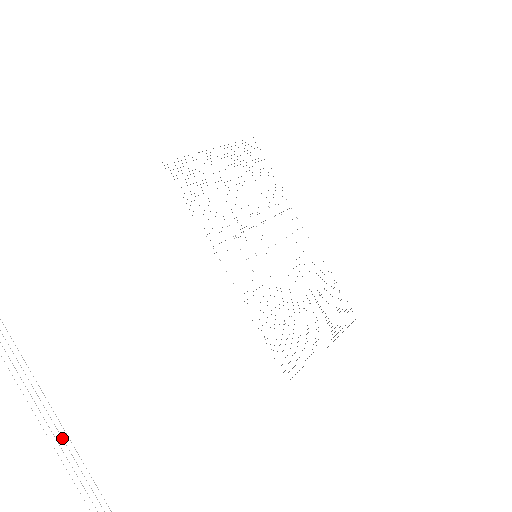
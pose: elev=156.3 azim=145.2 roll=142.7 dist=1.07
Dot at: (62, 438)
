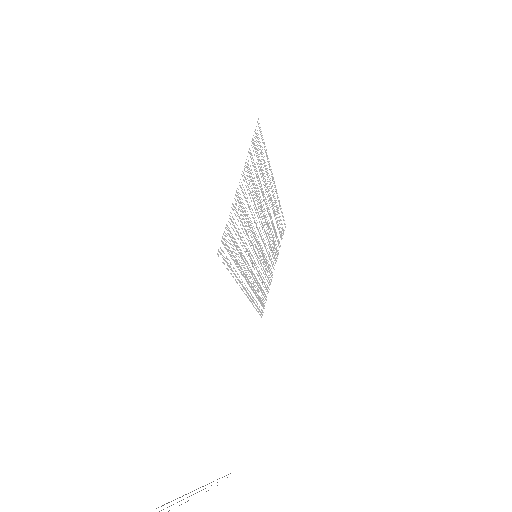
Dot at: occluded
